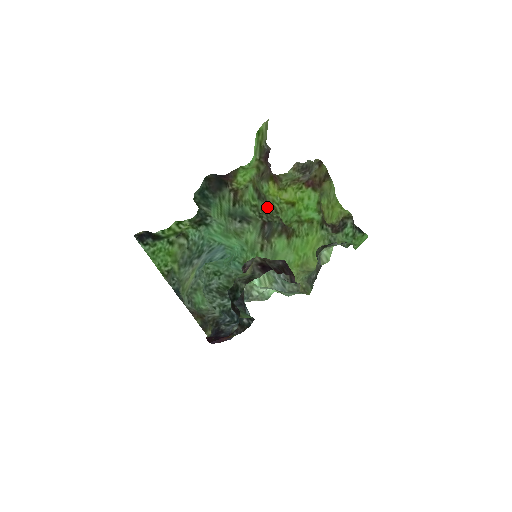
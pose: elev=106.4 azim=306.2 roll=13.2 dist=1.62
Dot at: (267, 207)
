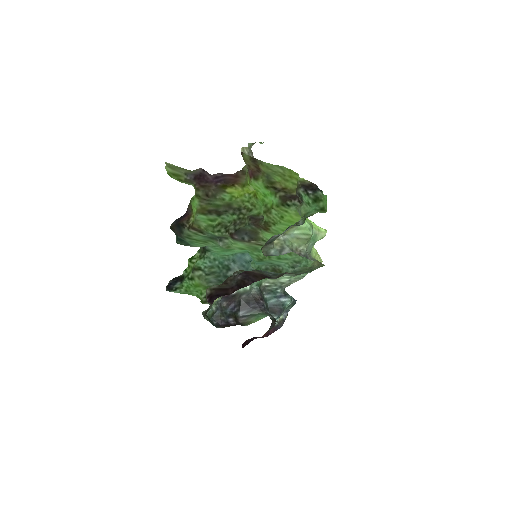
Dot at: (235, 214)
